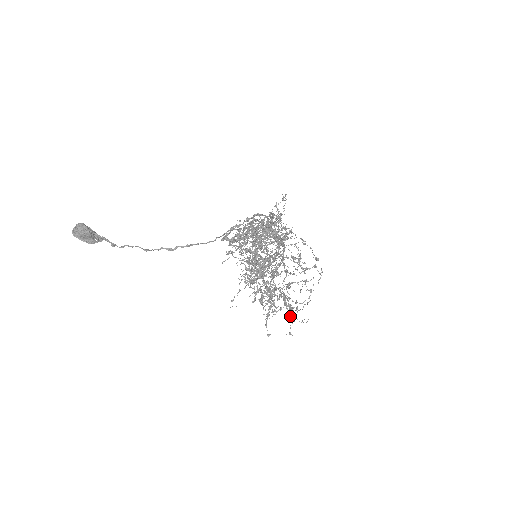
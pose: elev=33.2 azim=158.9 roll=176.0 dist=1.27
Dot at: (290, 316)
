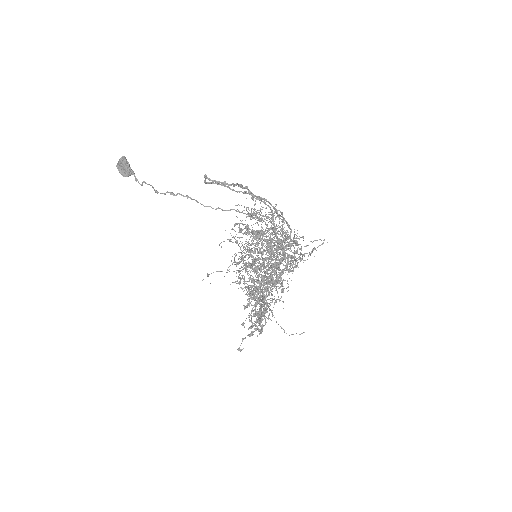
Dot at: occluded
